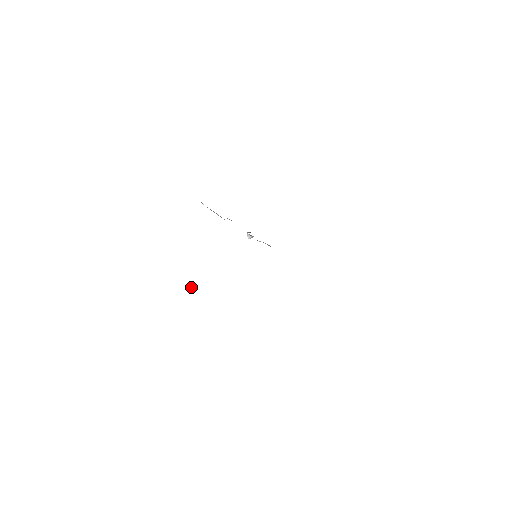
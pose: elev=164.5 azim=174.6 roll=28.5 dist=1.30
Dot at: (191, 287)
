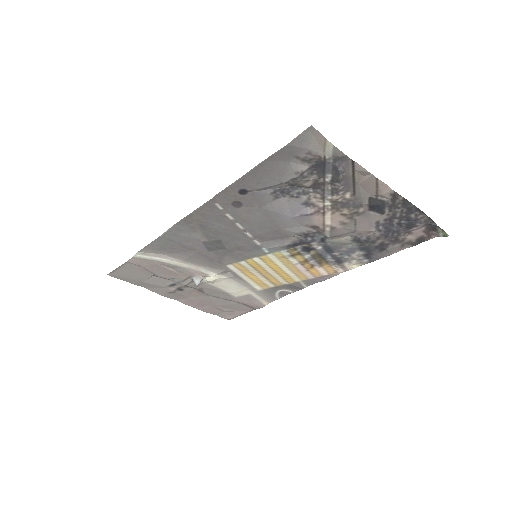
Dot at: (342, 176)
